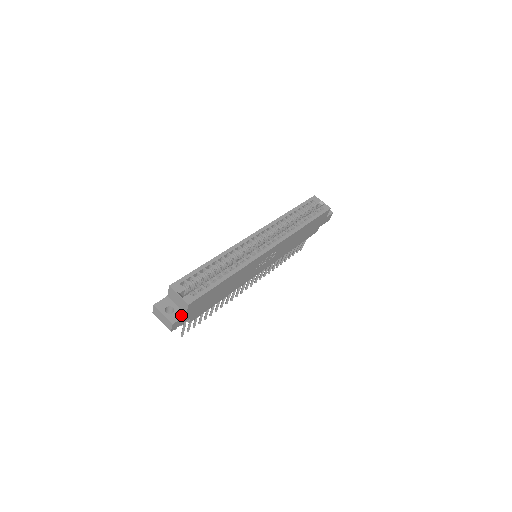
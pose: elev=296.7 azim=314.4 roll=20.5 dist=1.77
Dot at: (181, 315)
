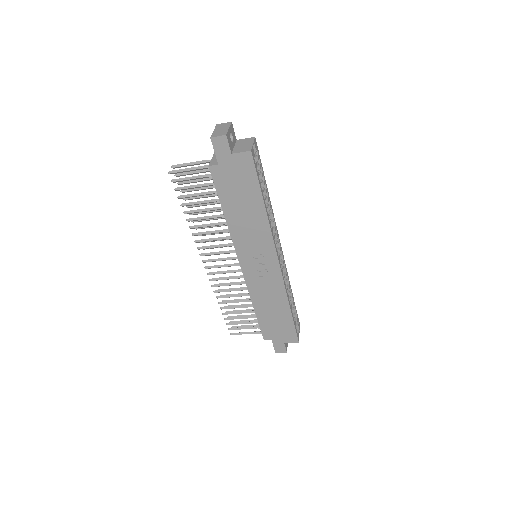
Dot at: (231, 148)
